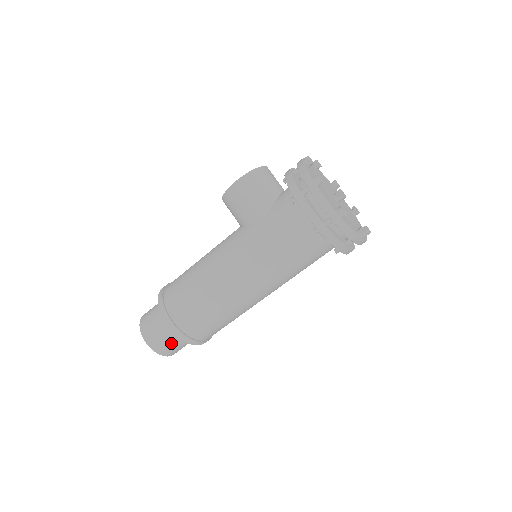
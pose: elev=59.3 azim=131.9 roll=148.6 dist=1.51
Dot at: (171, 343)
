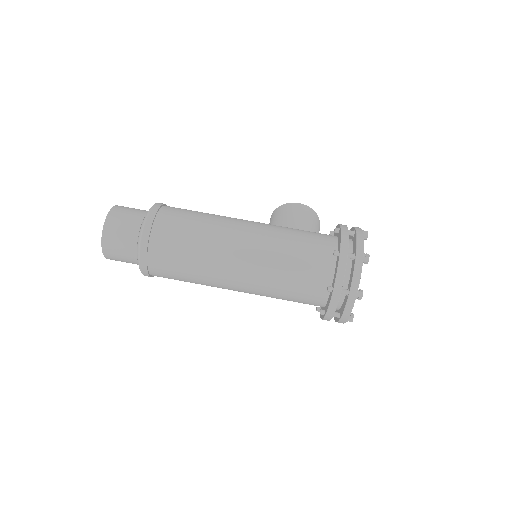
Dot at: (125, 231)
